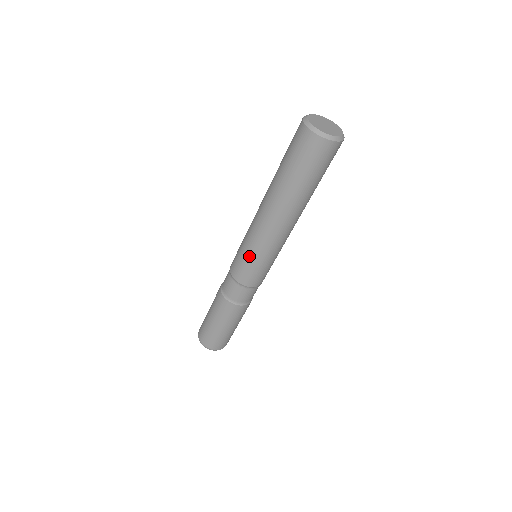
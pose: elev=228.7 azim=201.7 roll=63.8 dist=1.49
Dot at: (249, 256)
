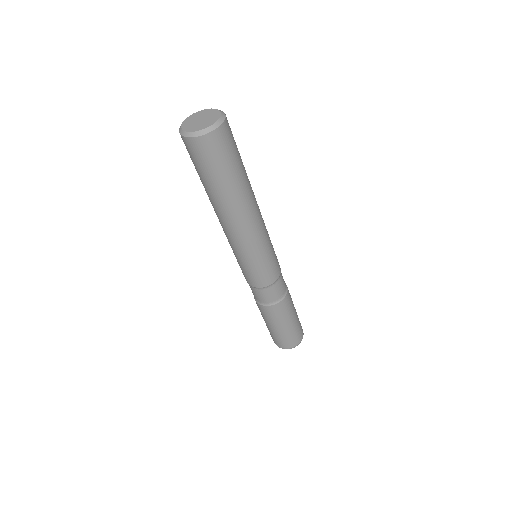
Dot at: (237, 259)
